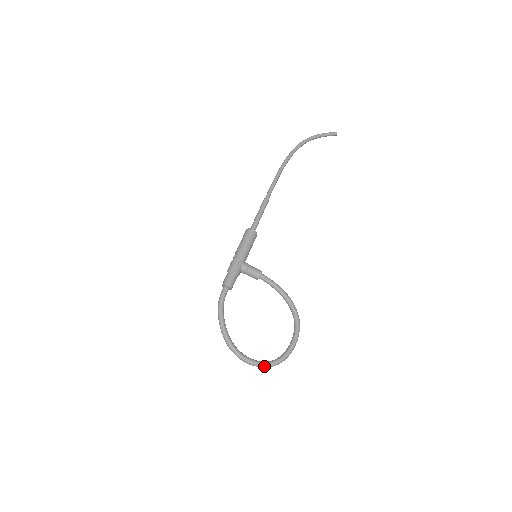
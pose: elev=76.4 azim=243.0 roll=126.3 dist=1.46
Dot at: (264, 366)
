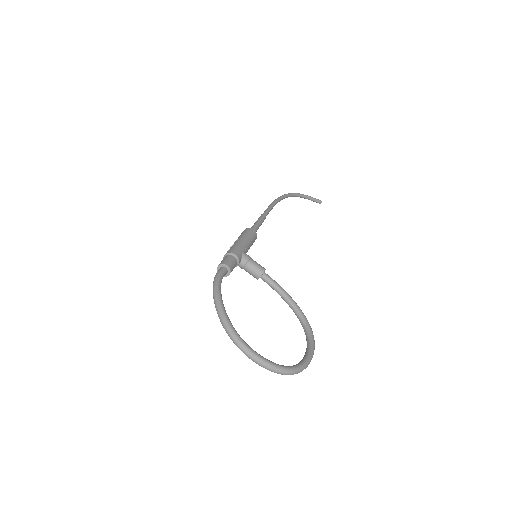
Dot at: (277, 368)
